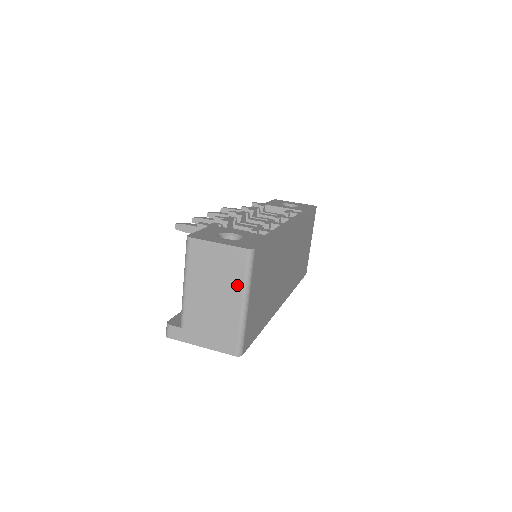
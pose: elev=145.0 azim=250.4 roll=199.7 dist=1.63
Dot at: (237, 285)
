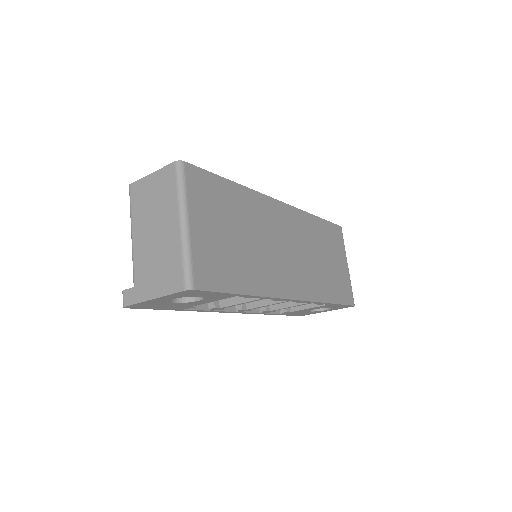
Dot at: (172, 205)
